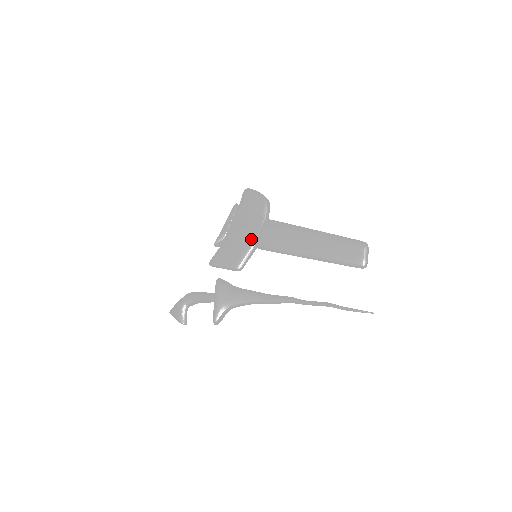
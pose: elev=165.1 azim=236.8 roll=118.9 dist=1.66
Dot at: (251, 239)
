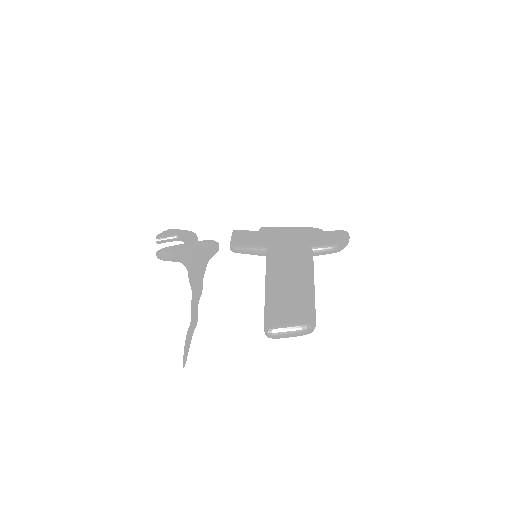
Dot at: (277, 242)
